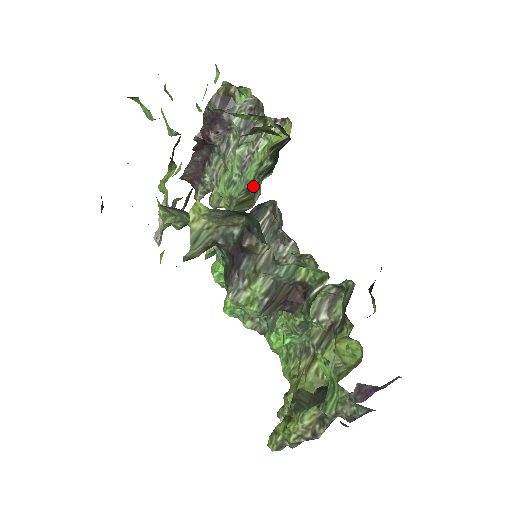
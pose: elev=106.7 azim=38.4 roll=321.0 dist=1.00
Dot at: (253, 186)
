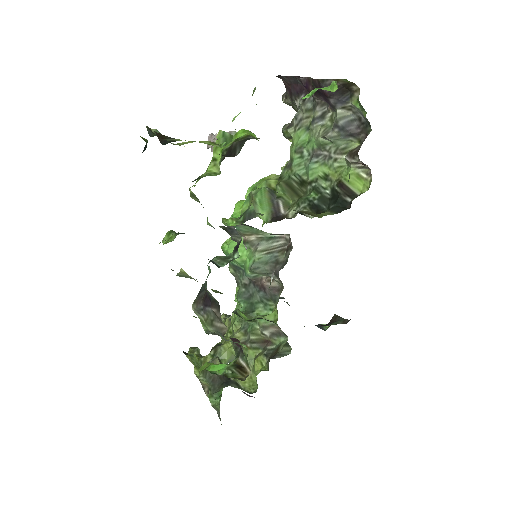
Dot at: (307, 186)
